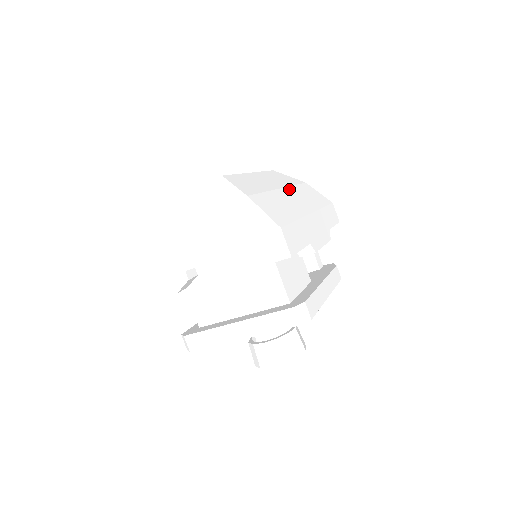
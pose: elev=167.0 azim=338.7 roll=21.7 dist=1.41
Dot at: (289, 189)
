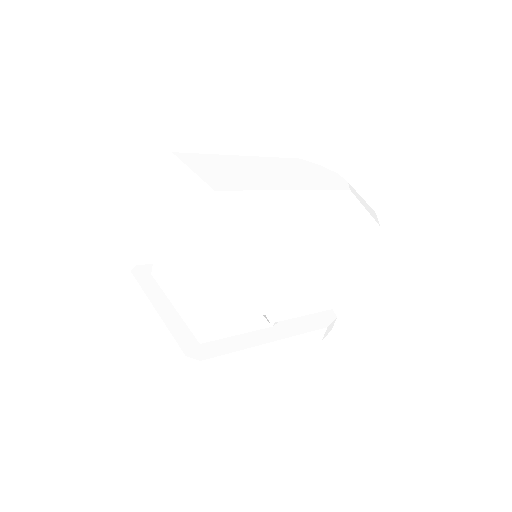
Dot at: (320, 236)
